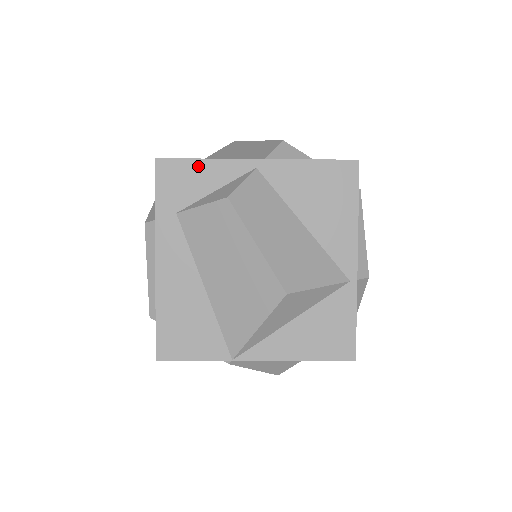
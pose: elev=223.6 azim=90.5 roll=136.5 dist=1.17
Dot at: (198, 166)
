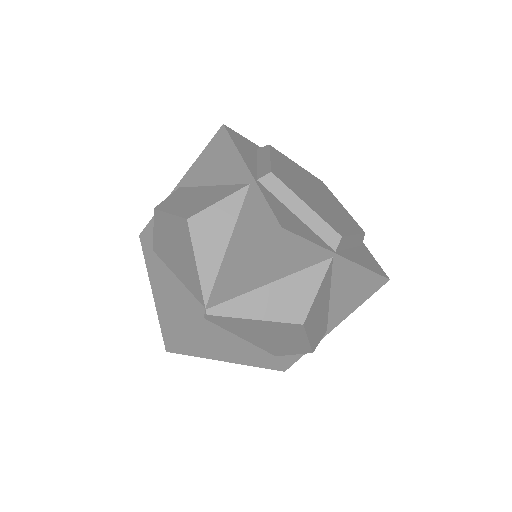
Dot at: occluded
